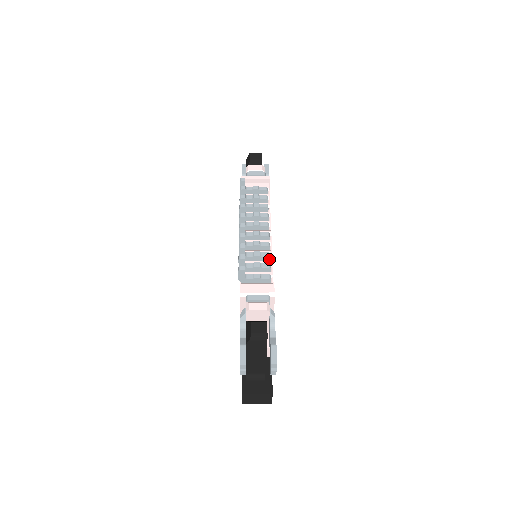
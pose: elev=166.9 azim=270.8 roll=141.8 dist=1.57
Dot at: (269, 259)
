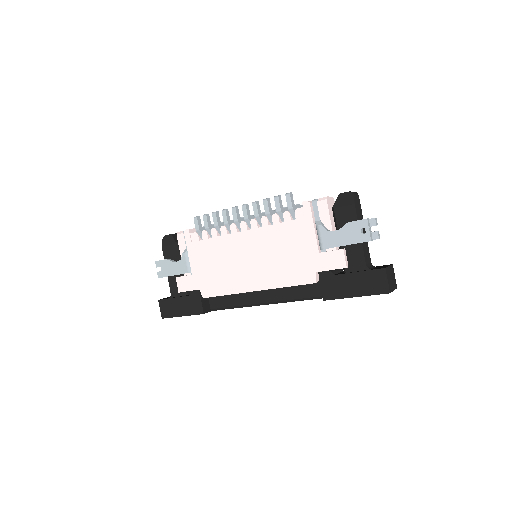
Dot at: occluded
